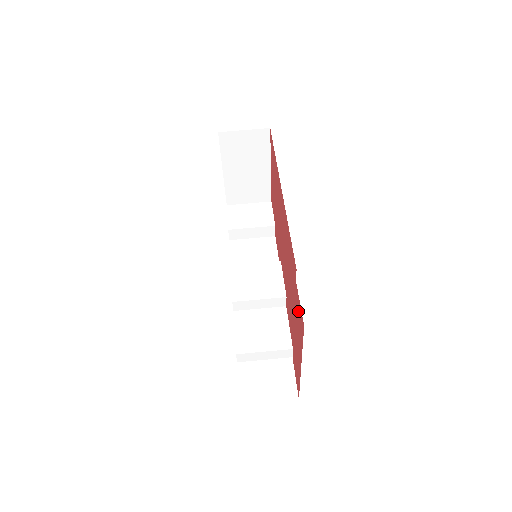
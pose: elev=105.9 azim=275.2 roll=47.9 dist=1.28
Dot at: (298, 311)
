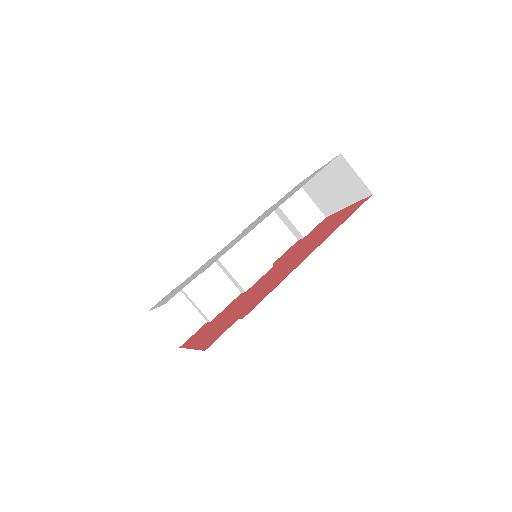
Dot at: (220, 332)
